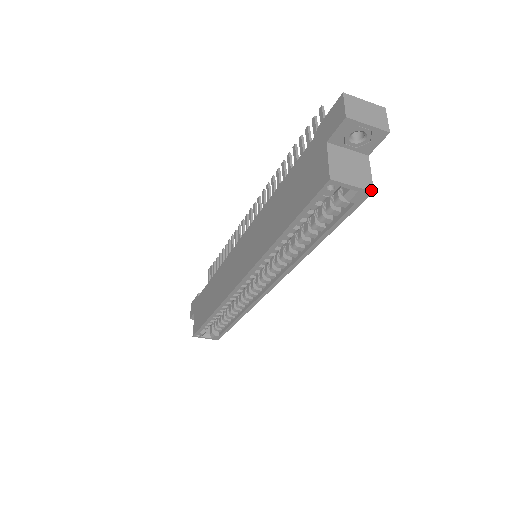
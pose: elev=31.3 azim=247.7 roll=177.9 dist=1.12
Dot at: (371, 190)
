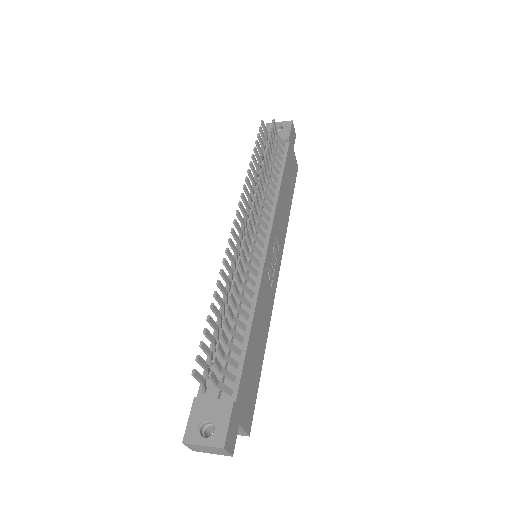
Dot at: occluded
